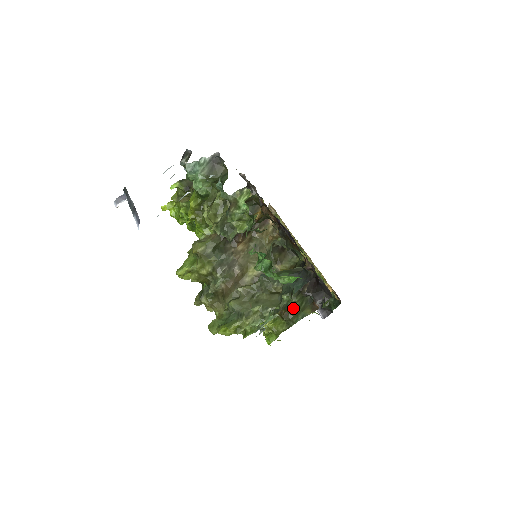
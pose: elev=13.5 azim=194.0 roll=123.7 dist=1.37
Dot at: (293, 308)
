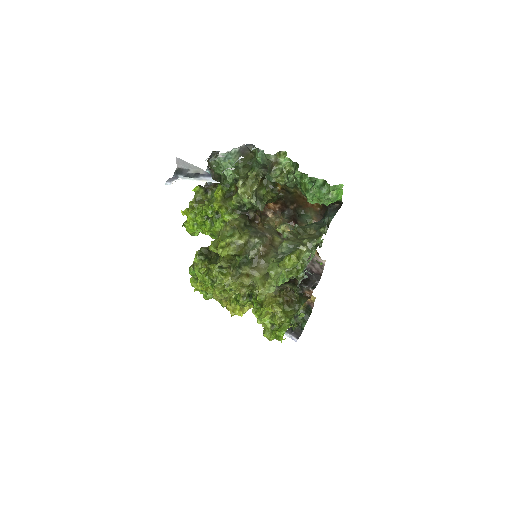
Dot at: (296, 293)
